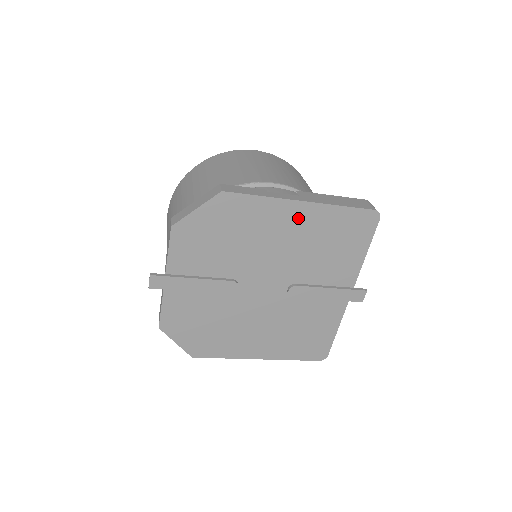
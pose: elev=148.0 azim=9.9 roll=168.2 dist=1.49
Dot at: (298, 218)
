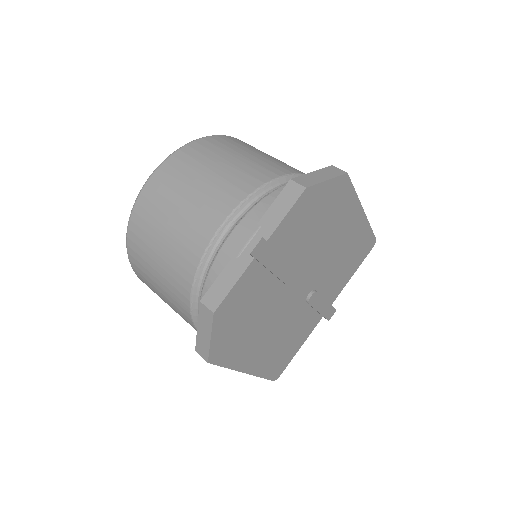
Dot at: (354, 225)
